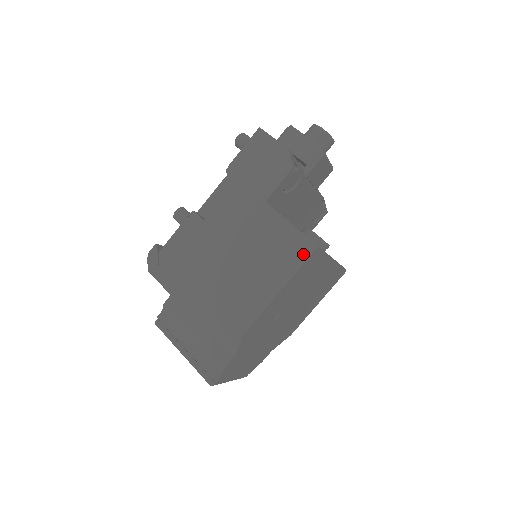
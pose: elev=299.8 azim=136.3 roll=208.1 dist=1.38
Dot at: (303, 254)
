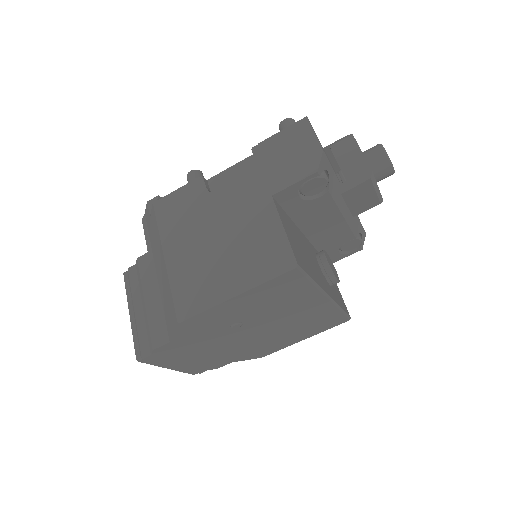
Dot at: (279, 267)
